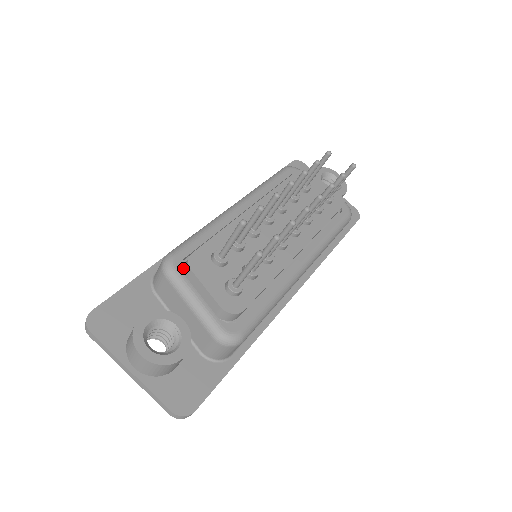
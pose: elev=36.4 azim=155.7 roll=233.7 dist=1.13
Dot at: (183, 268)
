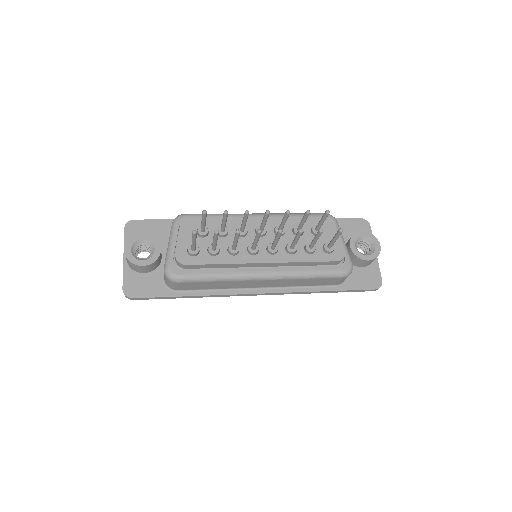
Dot at: occluded
